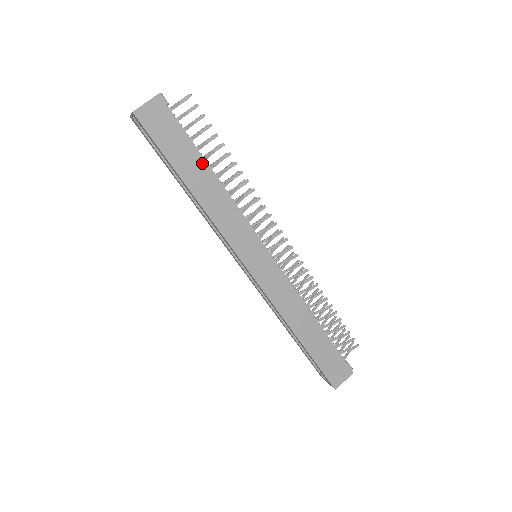
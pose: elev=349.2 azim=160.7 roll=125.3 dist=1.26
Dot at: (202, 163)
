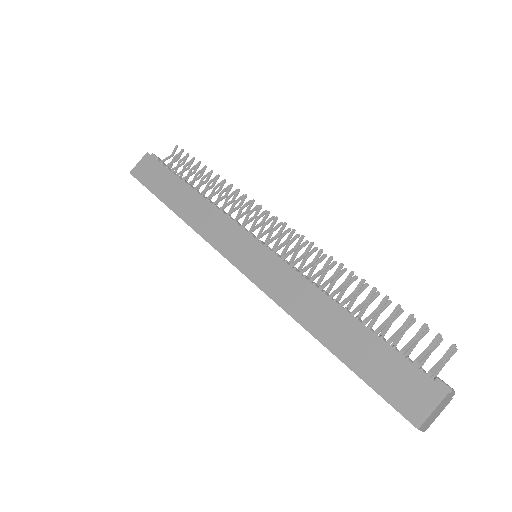
Dot at: (180, 184)
